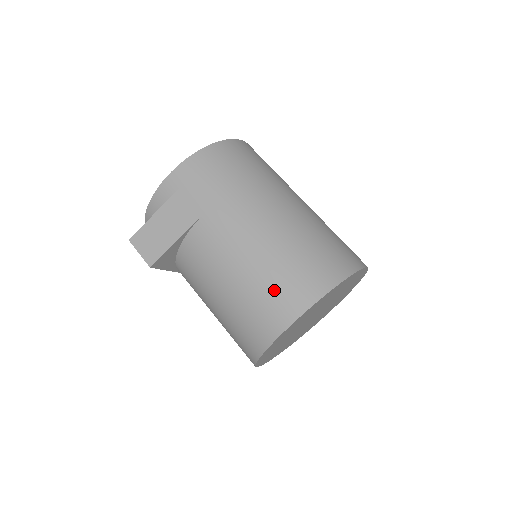
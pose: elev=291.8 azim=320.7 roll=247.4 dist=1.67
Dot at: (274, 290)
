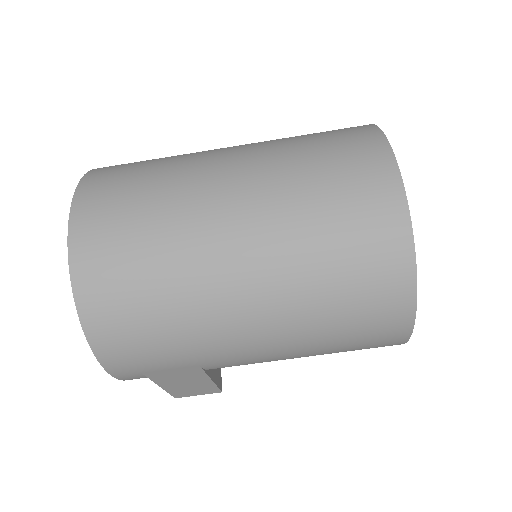
Dot at: (357, 344)
